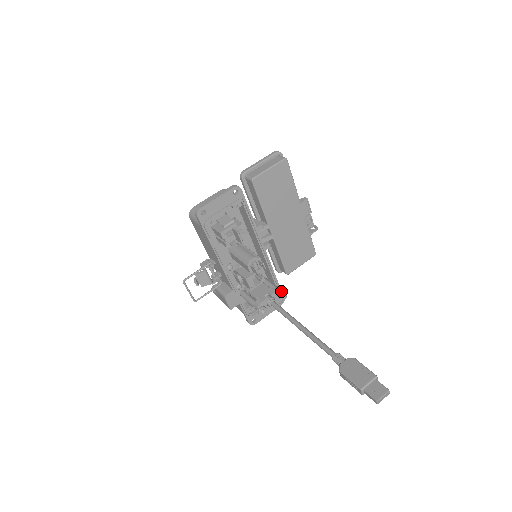
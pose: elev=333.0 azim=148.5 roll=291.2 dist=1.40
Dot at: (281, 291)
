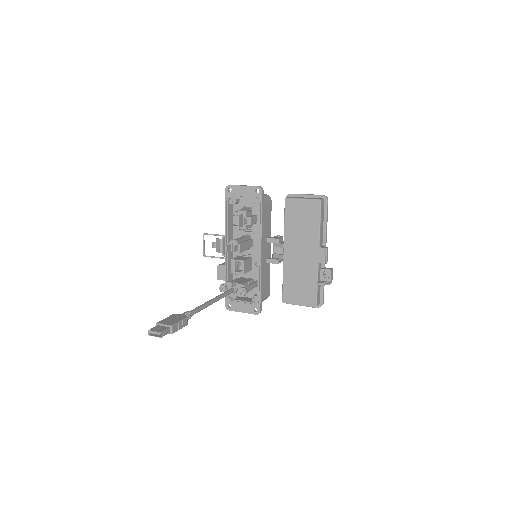
Dot at: (244, 287)
